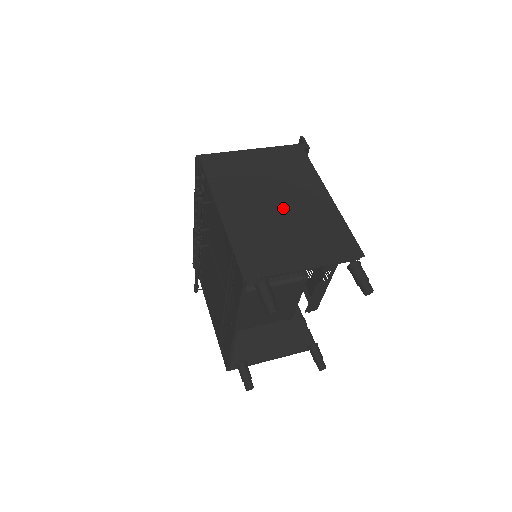
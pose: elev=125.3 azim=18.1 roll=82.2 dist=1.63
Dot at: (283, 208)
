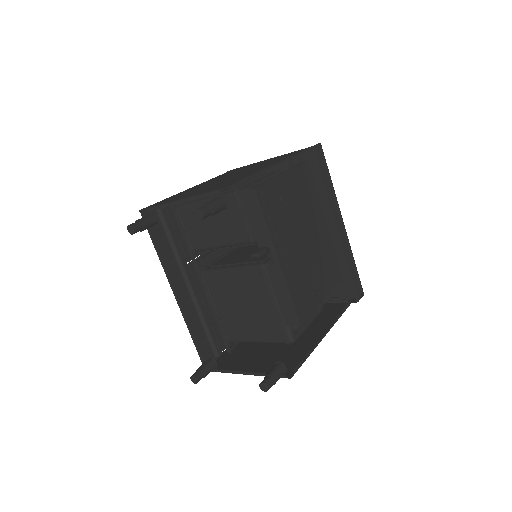
Dot at: occluded
